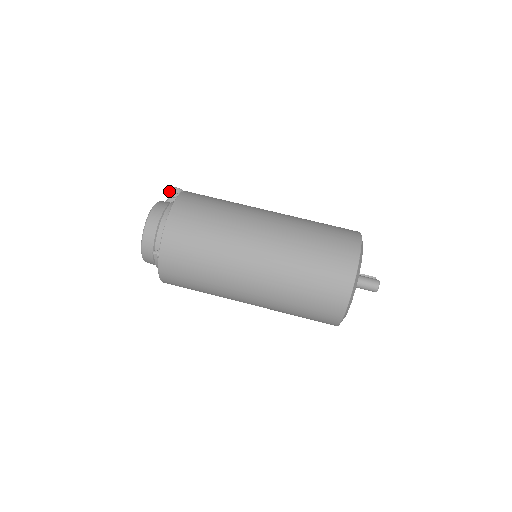
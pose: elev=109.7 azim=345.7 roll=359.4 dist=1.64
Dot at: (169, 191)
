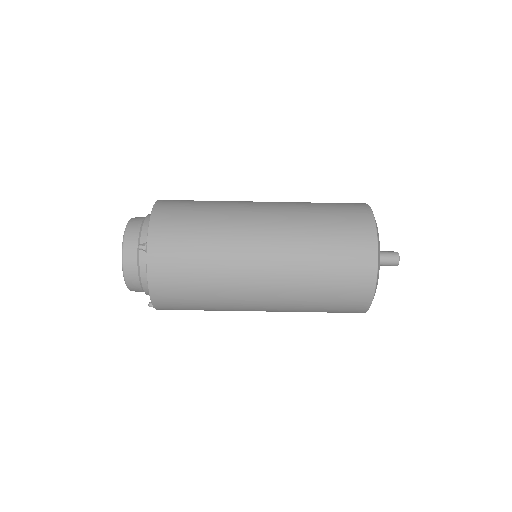
Dot at: occluded
